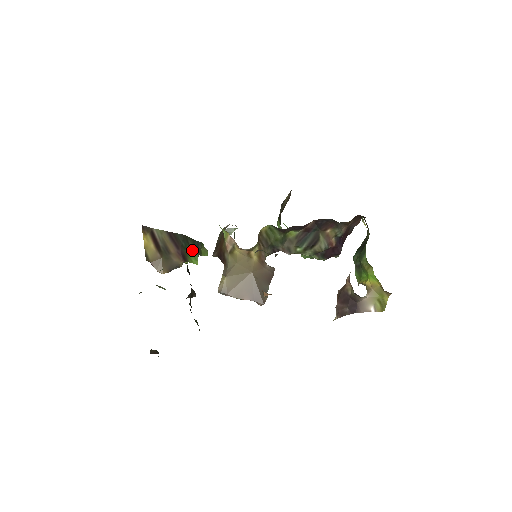
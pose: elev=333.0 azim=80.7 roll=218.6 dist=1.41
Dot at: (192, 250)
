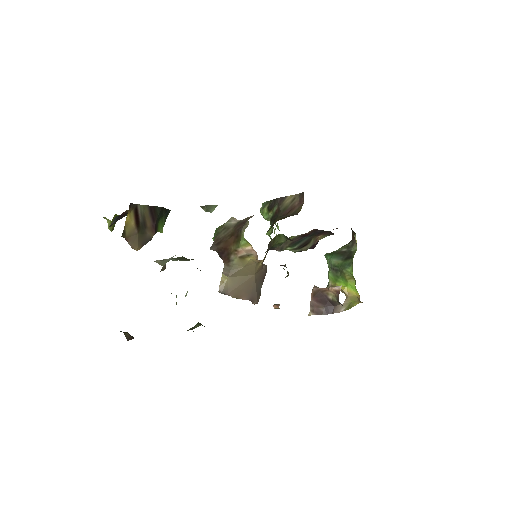
Dot at: (162, 219)
